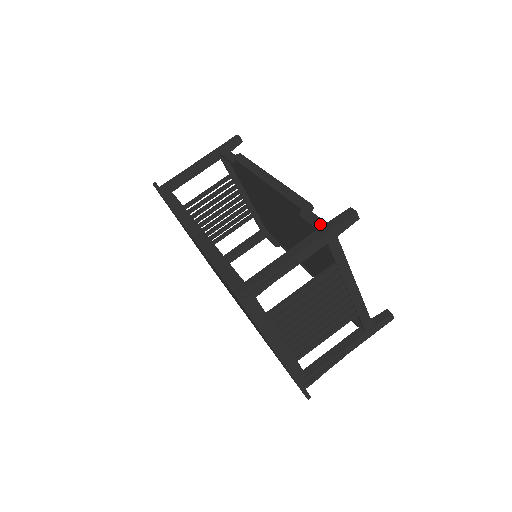
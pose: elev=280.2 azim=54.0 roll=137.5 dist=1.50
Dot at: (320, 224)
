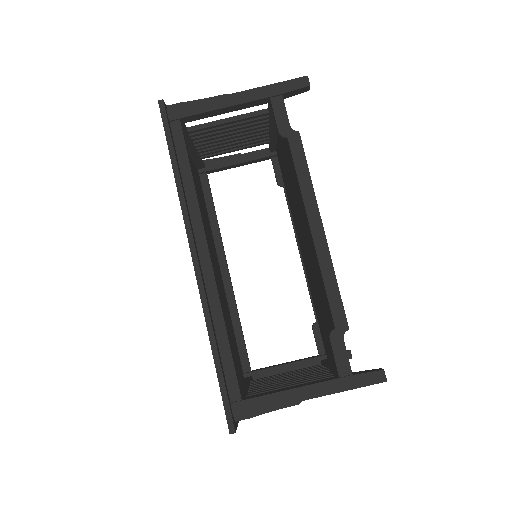
Dot at: (345, 369)
